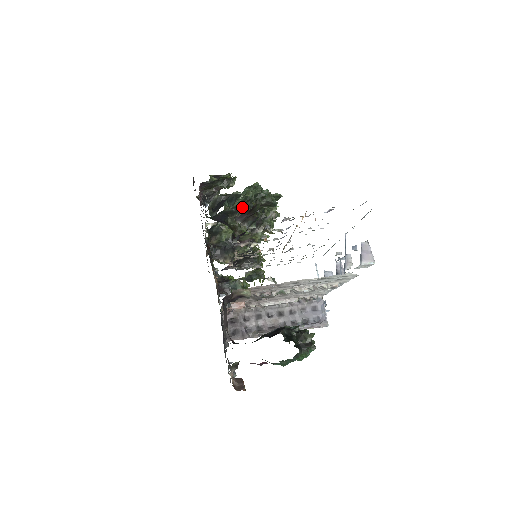
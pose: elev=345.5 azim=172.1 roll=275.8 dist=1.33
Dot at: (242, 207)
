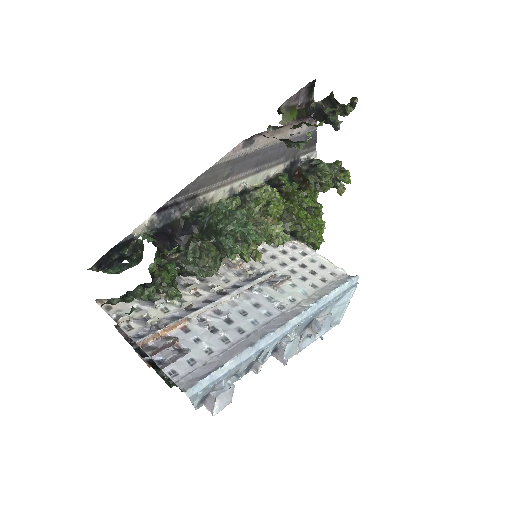
Dot at: (207, 233)
